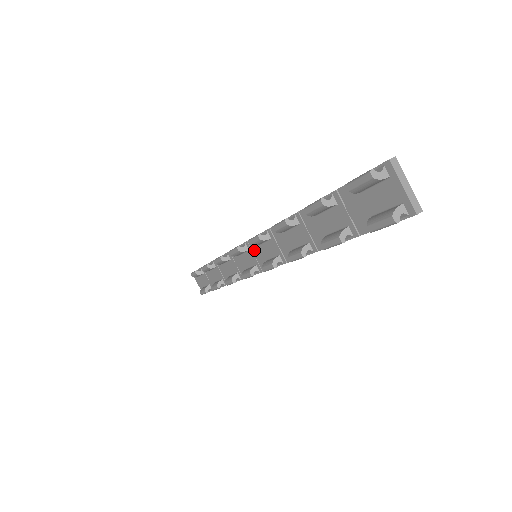
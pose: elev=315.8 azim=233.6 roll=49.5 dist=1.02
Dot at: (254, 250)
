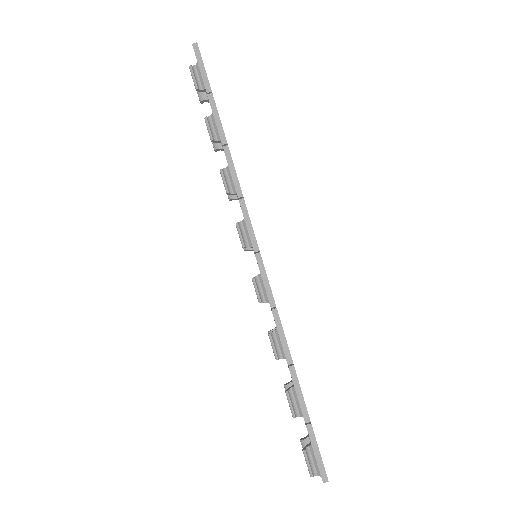
Dot at: occluded
